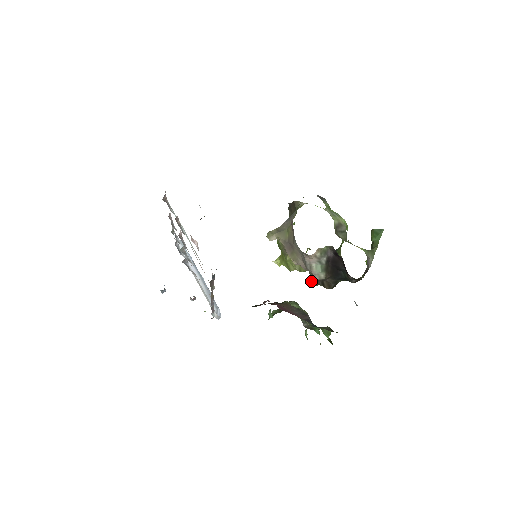
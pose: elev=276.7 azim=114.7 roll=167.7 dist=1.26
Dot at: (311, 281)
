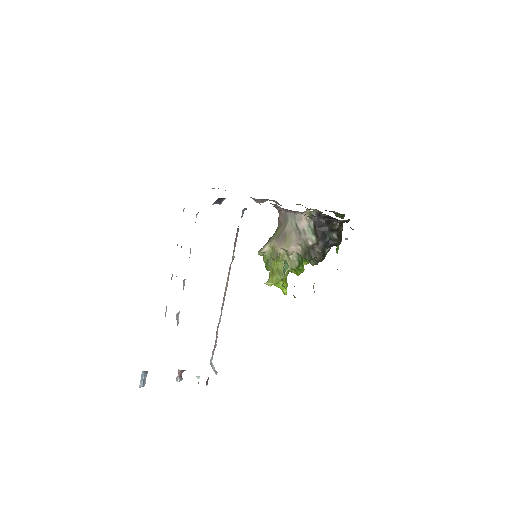
Dot at: (306, 254)
